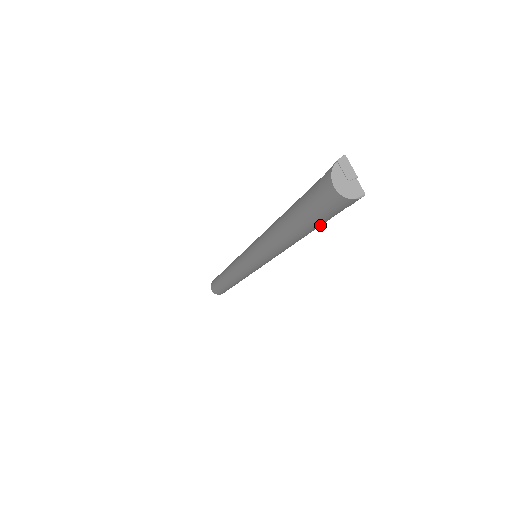
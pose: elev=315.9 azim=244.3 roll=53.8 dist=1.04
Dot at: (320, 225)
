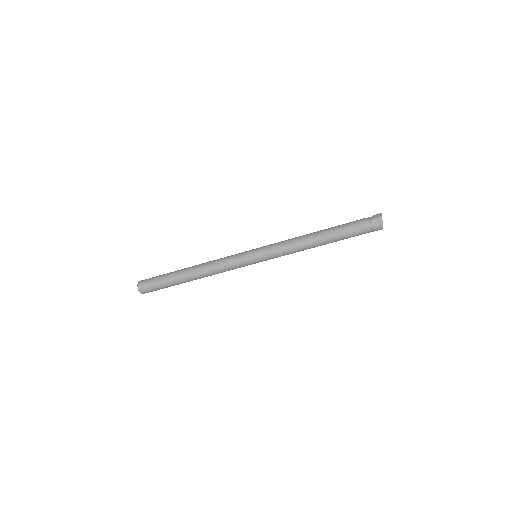
Dot at: (347, 238)
